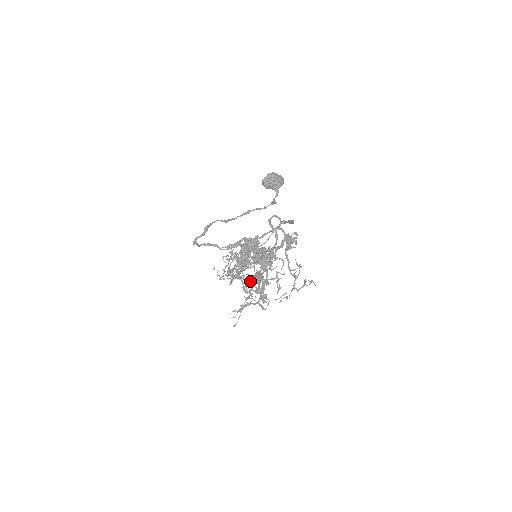
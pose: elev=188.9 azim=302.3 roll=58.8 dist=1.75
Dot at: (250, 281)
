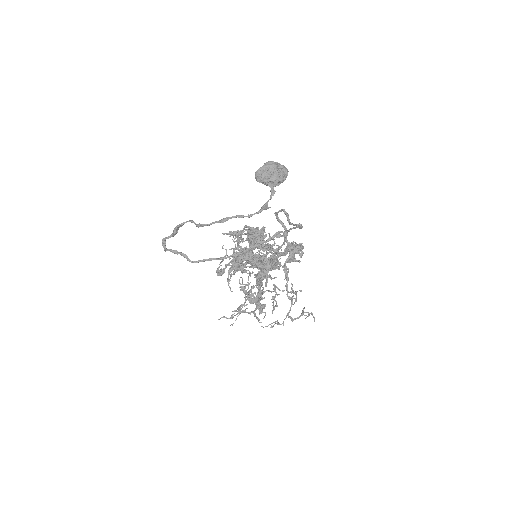
Dot at: occluded
